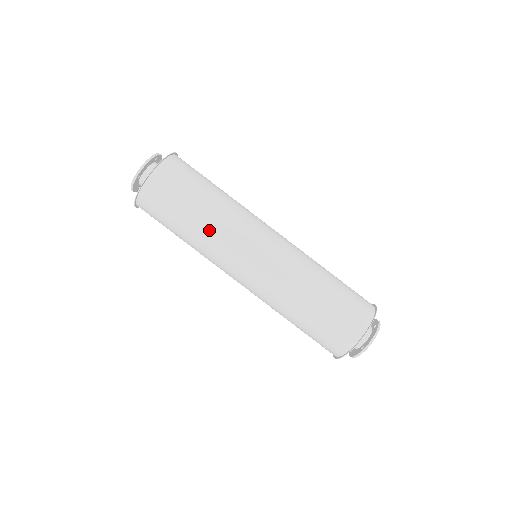
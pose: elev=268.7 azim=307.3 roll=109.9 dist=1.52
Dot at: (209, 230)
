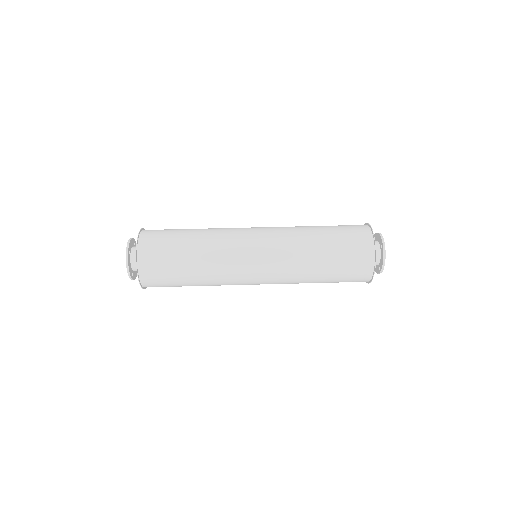
Dot at: (209, 239)
